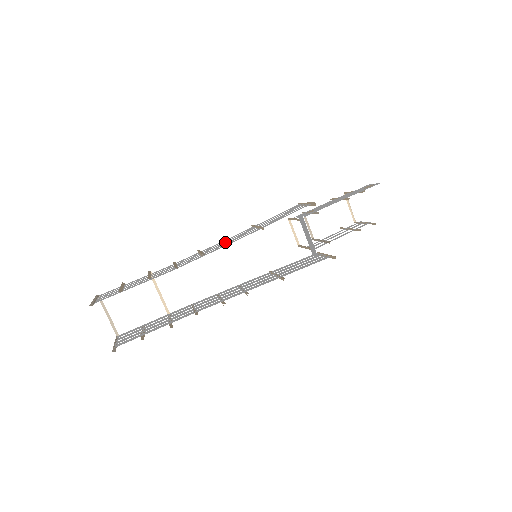
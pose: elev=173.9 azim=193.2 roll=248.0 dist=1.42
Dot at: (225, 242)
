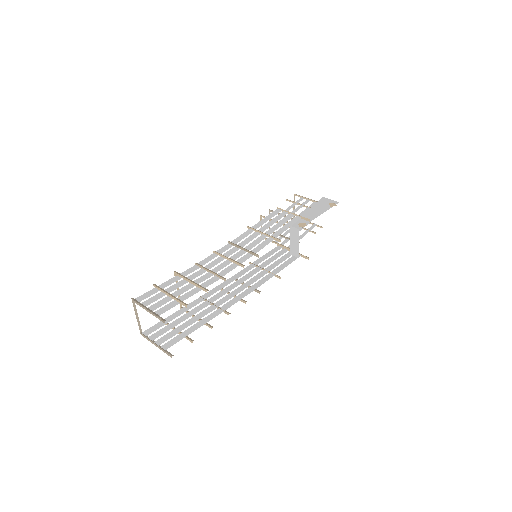
Dot at: (248, 250)
